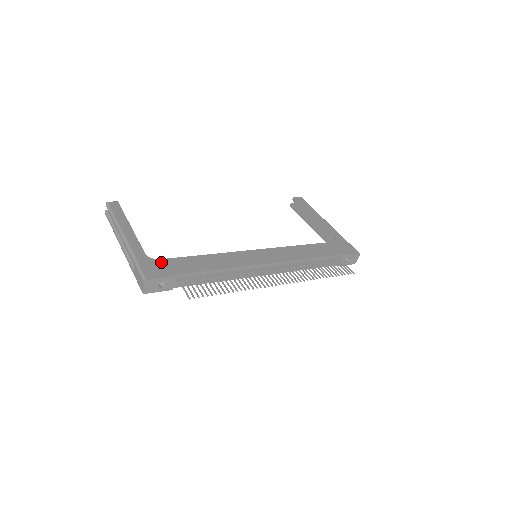
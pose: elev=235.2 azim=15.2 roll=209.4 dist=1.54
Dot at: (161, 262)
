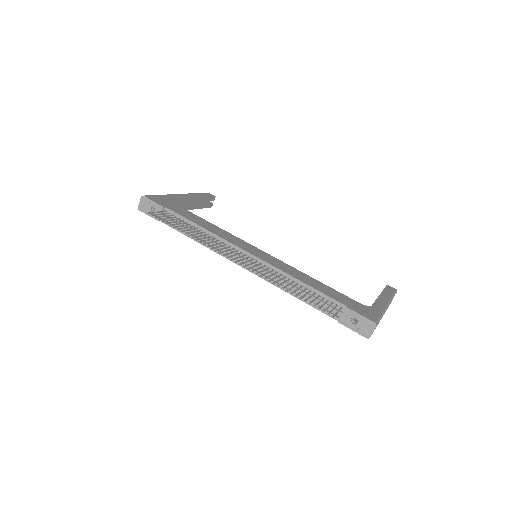
Dot at: (172, 203)
